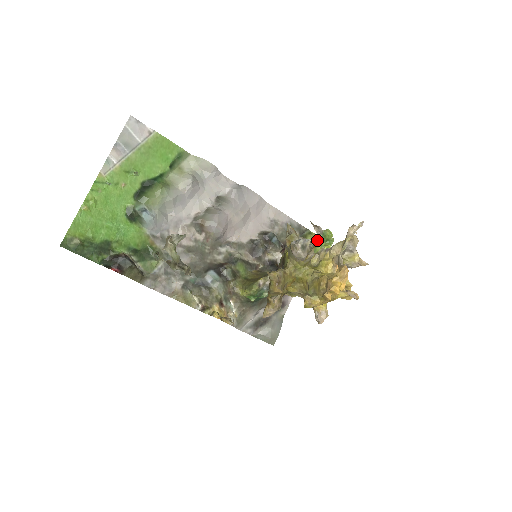
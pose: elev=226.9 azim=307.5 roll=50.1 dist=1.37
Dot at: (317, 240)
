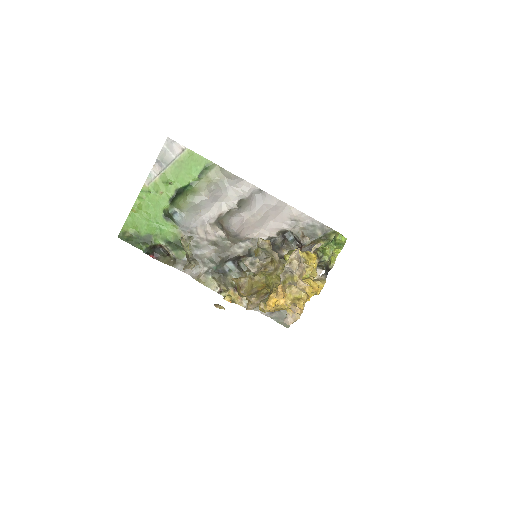
Dot at: (329, 243)
